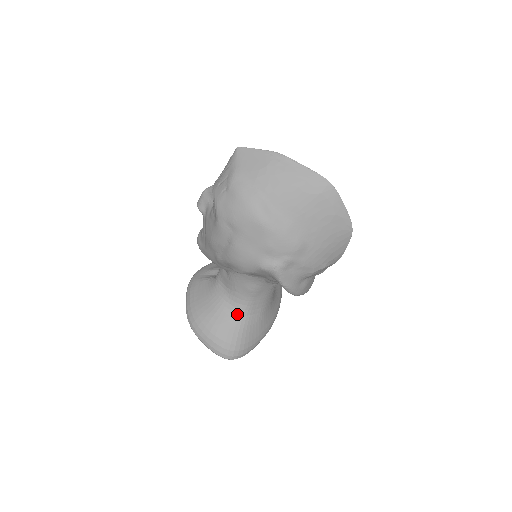
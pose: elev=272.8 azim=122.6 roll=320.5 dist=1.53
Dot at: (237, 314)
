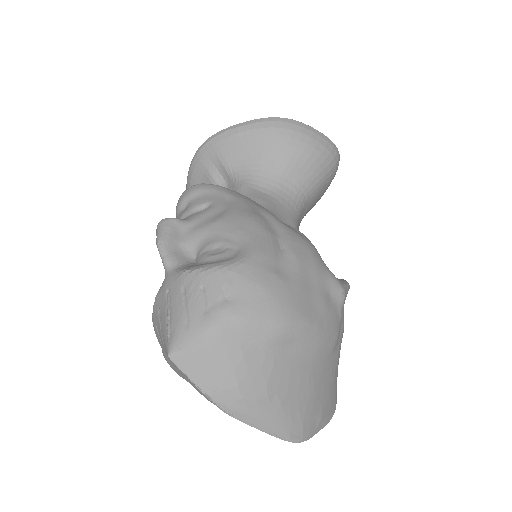
Dot at: occluded
